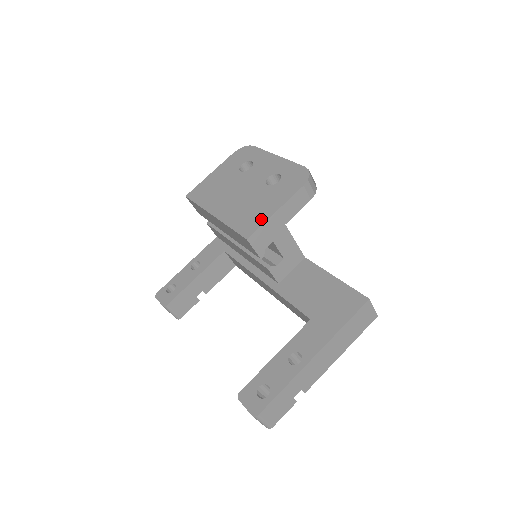
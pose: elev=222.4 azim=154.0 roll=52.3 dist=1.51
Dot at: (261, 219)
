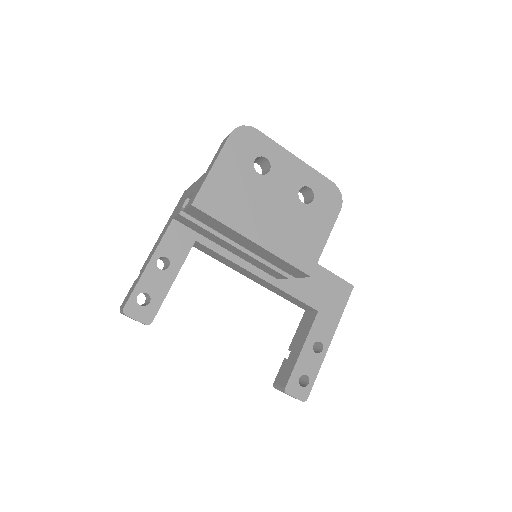
Dot at: (316, 251)
